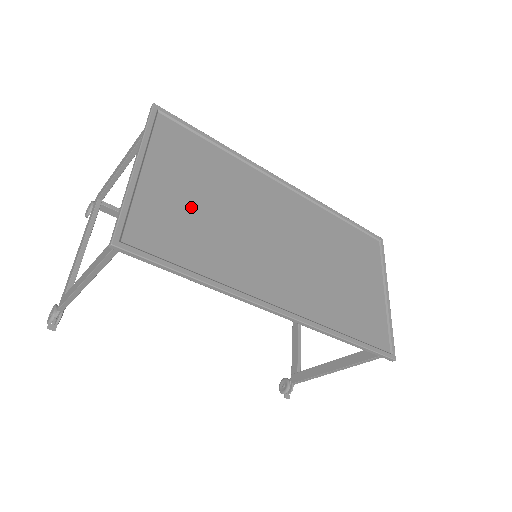
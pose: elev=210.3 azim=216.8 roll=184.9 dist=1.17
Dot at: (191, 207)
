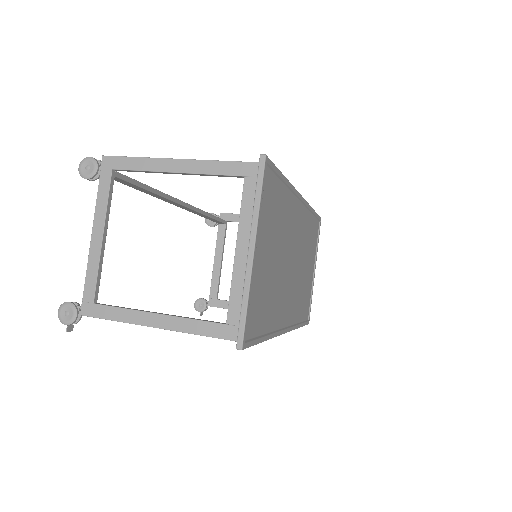
Dot at: (268, 270)
